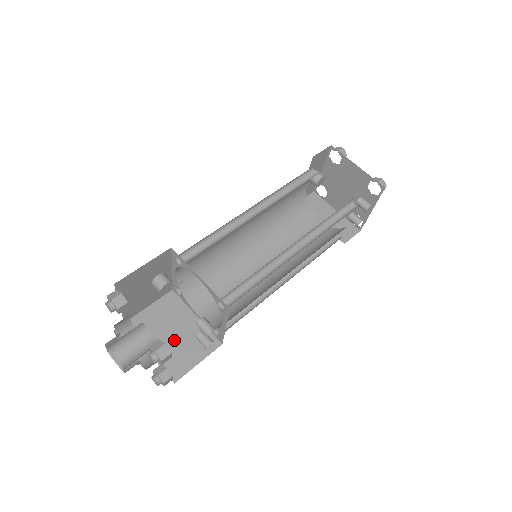
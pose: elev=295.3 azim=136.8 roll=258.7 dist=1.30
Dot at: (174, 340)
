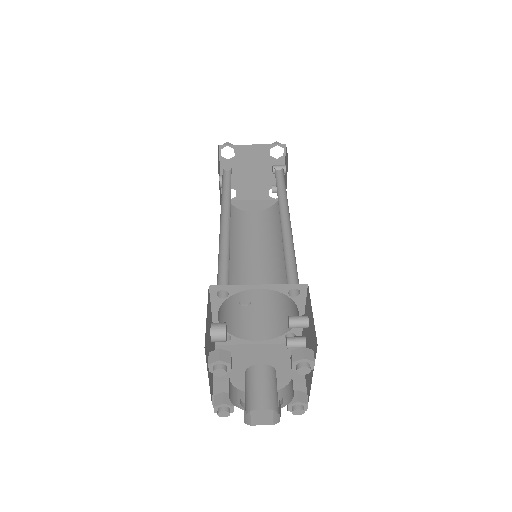
Dot at: occluded
